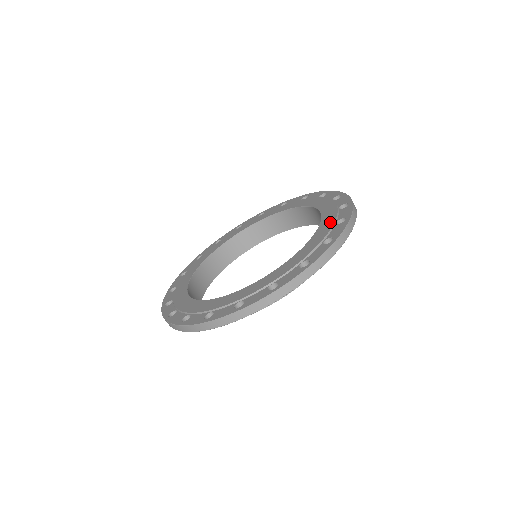
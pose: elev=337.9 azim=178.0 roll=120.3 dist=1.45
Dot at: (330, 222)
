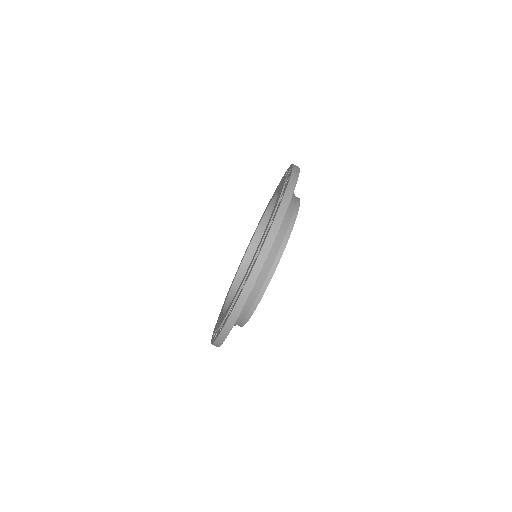
Dot at: (256, 252)
